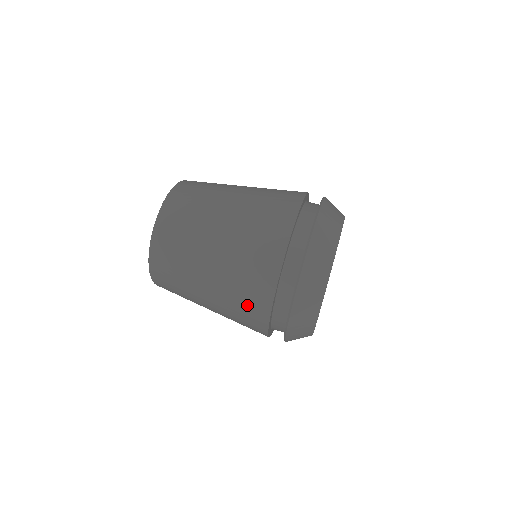
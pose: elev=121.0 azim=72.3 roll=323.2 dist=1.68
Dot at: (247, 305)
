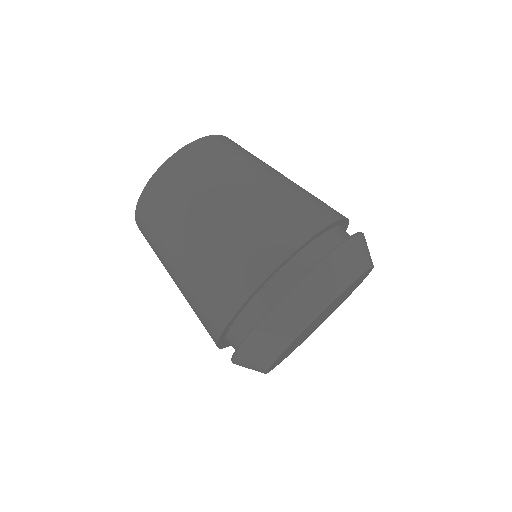
Dot at: (205, 307)
